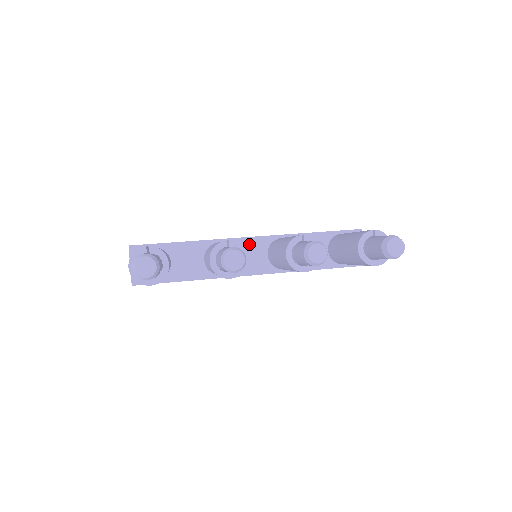
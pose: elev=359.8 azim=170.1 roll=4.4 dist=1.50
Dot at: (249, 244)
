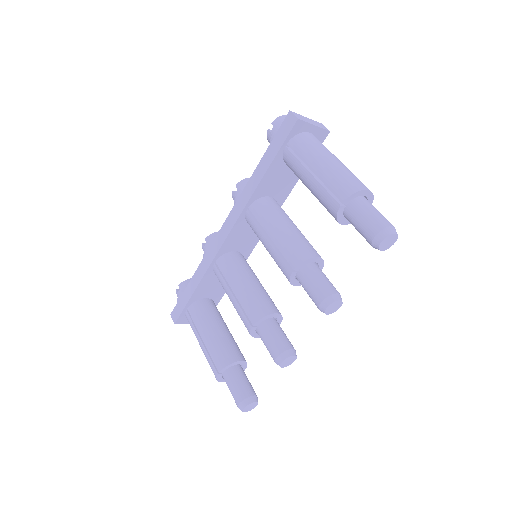
Dot at: (233, 238)
